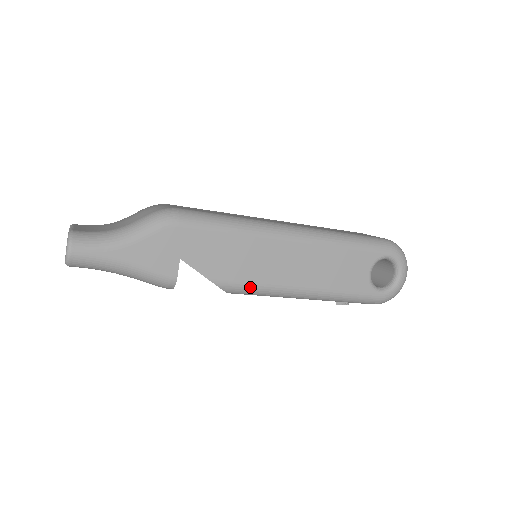
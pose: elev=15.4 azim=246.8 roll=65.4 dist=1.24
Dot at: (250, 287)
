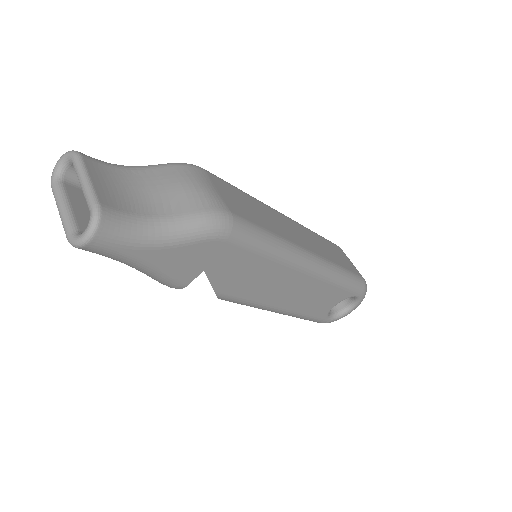
Dot at: (243, 302)
